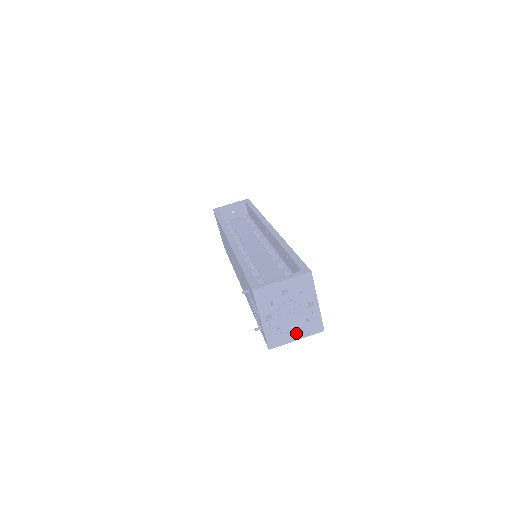
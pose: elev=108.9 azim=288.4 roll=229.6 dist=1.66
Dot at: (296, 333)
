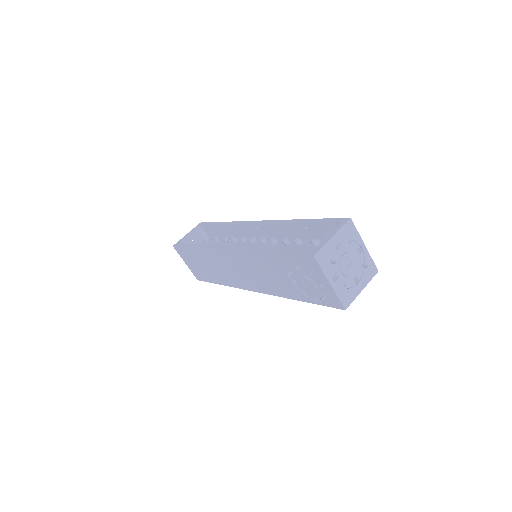
Dot at: (359, 283)
